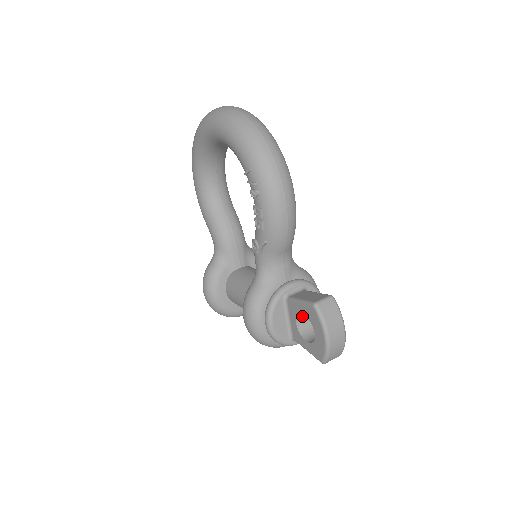
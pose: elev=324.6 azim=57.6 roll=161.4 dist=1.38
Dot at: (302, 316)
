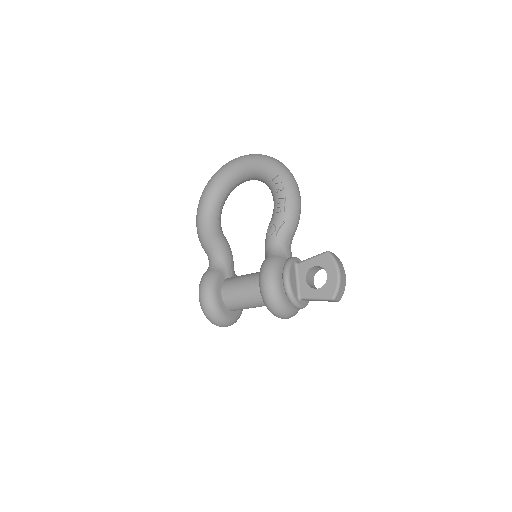
Dot at: (308, 276)
